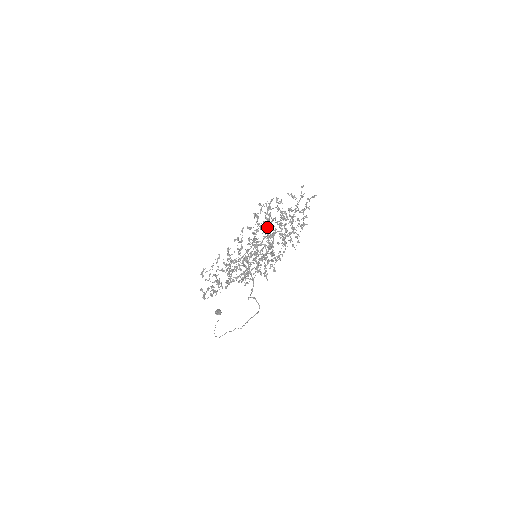
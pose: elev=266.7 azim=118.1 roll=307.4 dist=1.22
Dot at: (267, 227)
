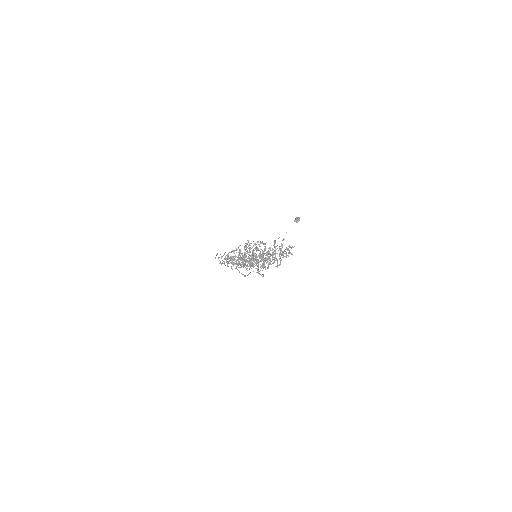
Dot at: (248, 257)
